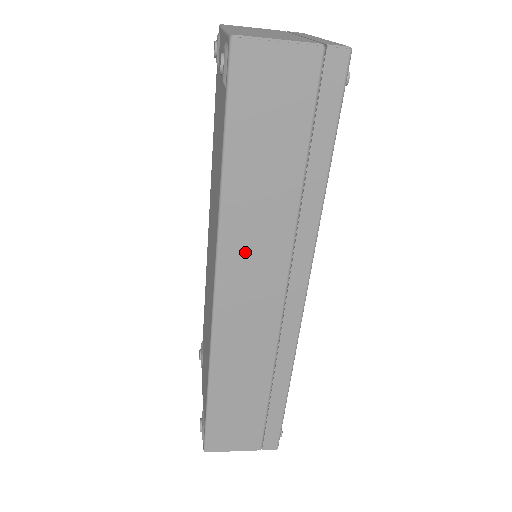
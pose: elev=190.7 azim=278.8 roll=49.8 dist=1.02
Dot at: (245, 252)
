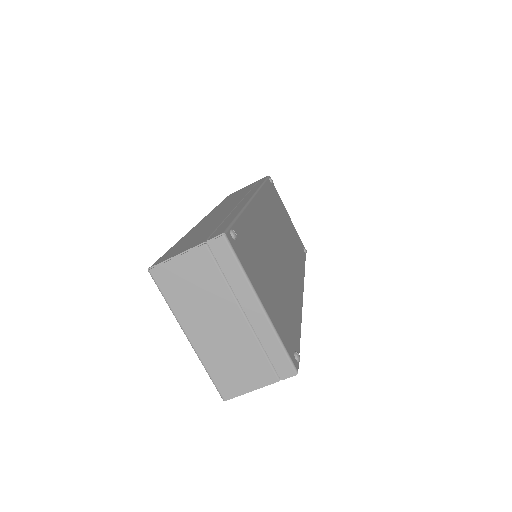
Dot at: occluded
